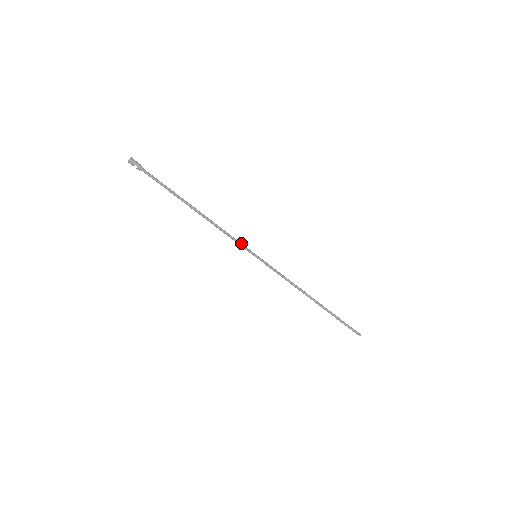
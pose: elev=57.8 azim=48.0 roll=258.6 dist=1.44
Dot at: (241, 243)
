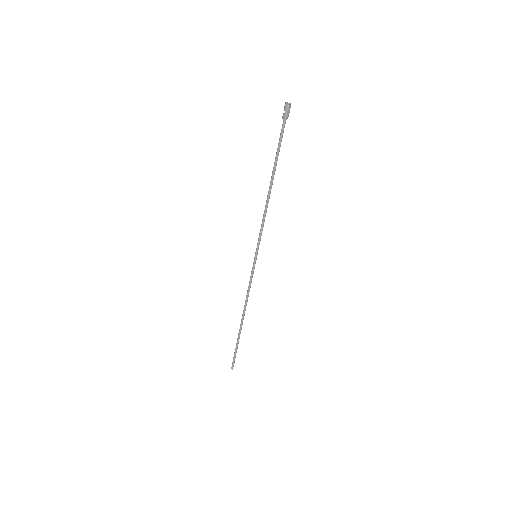
Dot at: occluded
